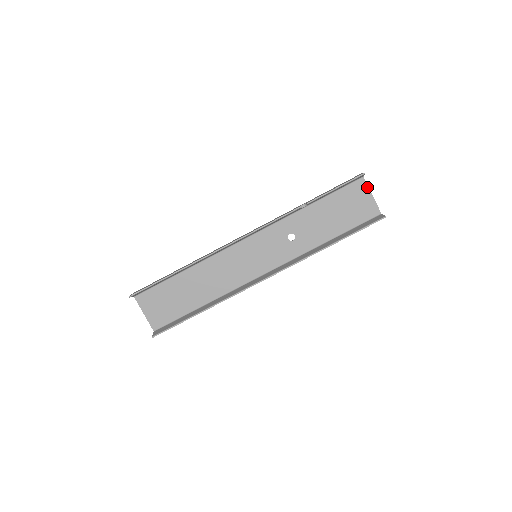
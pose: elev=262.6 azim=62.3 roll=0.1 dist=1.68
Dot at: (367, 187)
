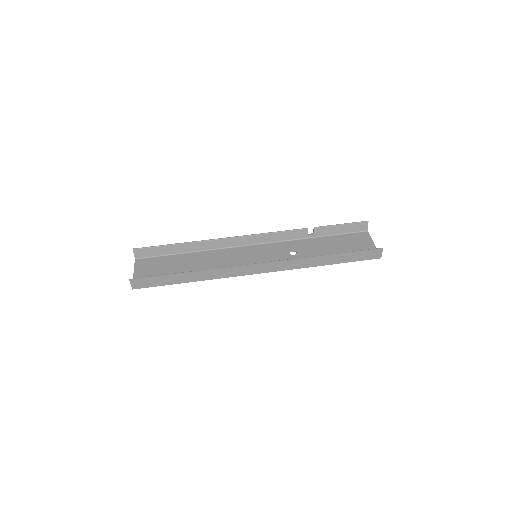
Dot at: (370, 237)
